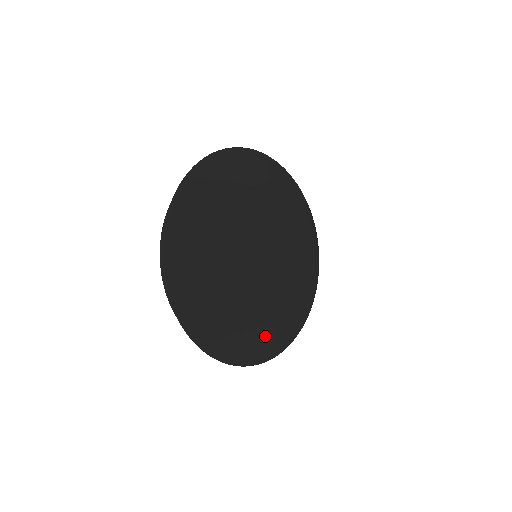
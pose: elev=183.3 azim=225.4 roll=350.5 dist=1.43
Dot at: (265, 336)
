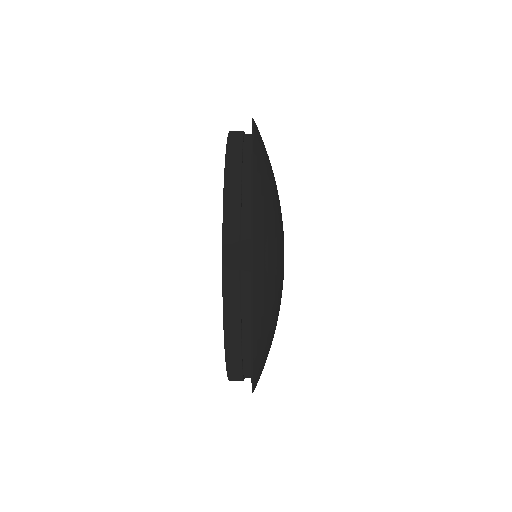
Dot at: occluded
